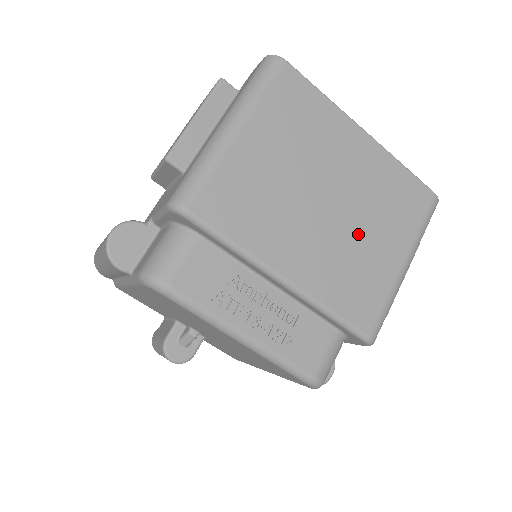
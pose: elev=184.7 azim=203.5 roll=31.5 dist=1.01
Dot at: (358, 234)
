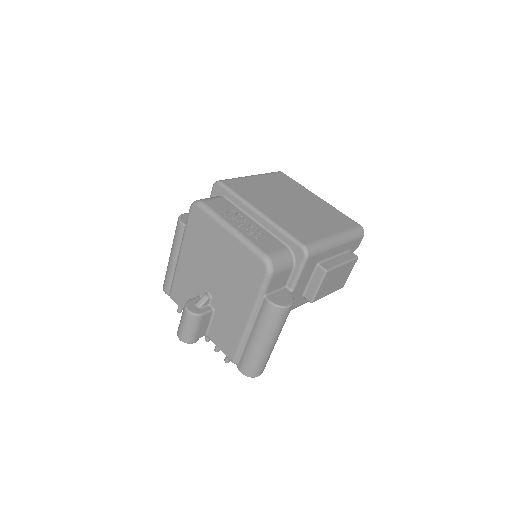
Dot at: (306, 217)
